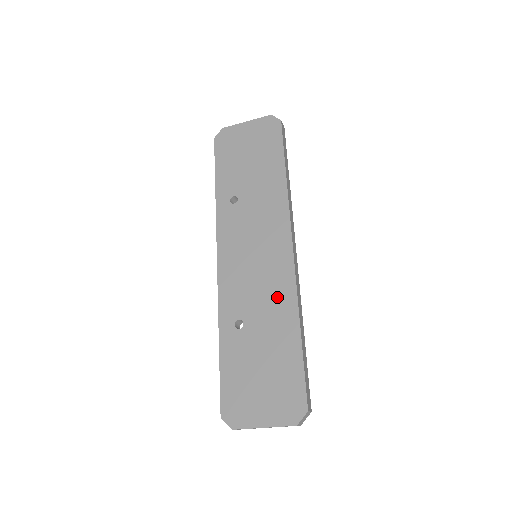
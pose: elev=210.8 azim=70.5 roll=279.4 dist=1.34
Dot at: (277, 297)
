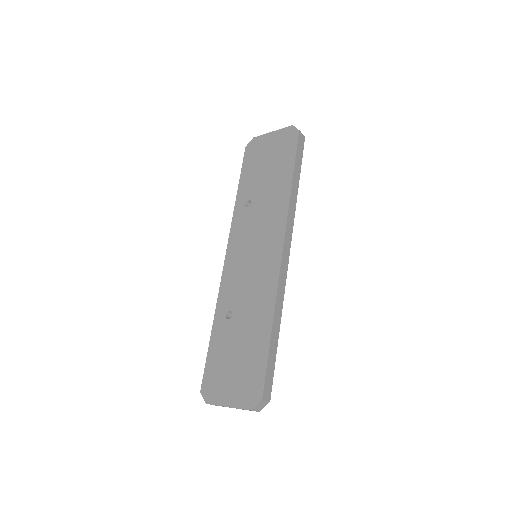
Dot at: (261, 295)
